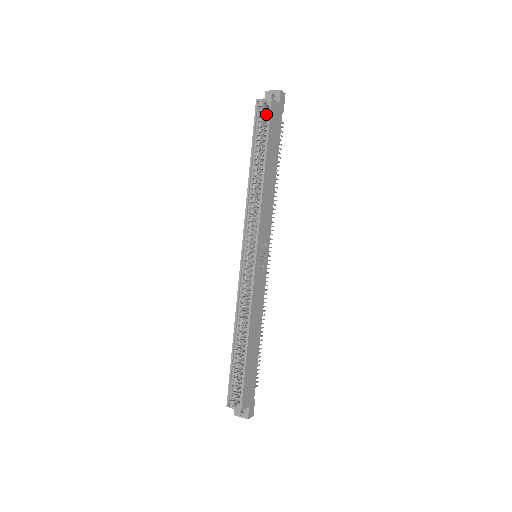
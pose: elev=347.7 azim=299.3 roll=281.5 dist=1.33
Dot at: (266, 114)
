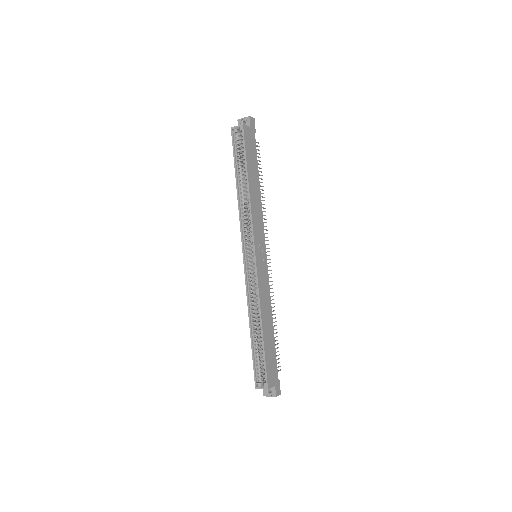
Dot at: (241, 138)
